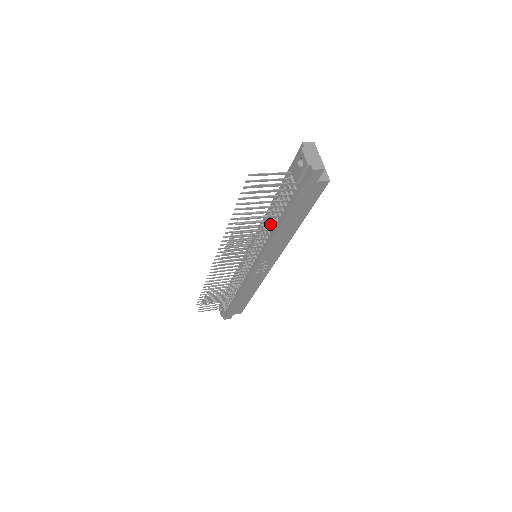
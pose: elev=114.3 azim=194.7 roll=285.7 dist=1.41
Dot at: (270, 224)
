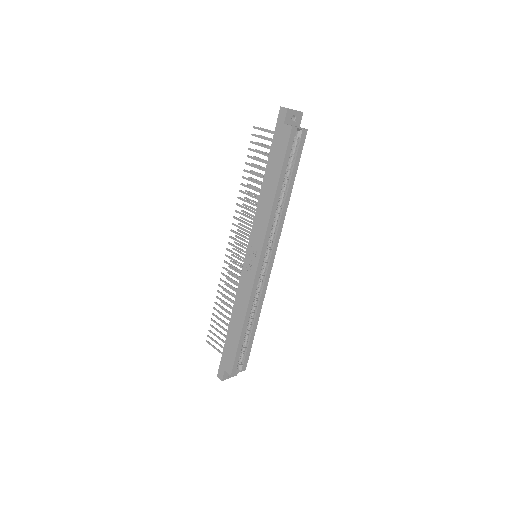
Dot at: occluded
